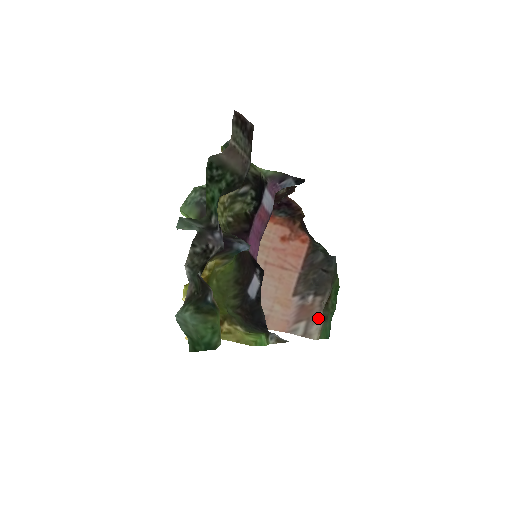
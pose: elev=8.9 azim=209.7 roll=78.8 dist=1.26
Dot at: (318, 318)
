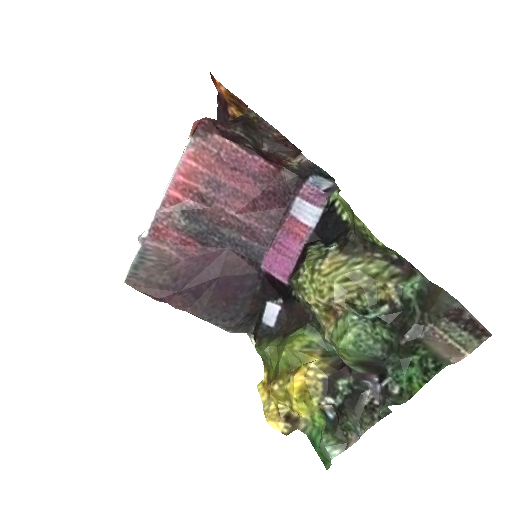
Dot at: occluded
